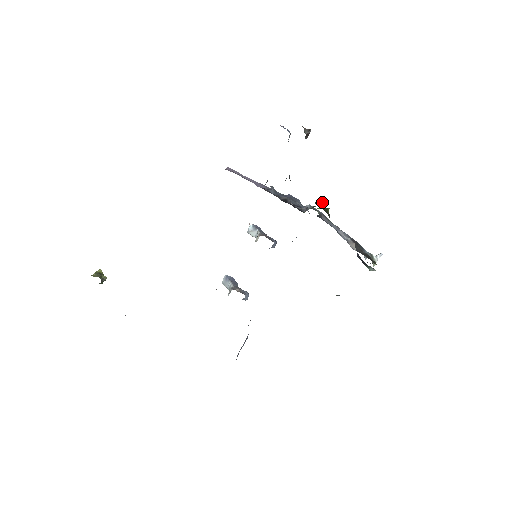
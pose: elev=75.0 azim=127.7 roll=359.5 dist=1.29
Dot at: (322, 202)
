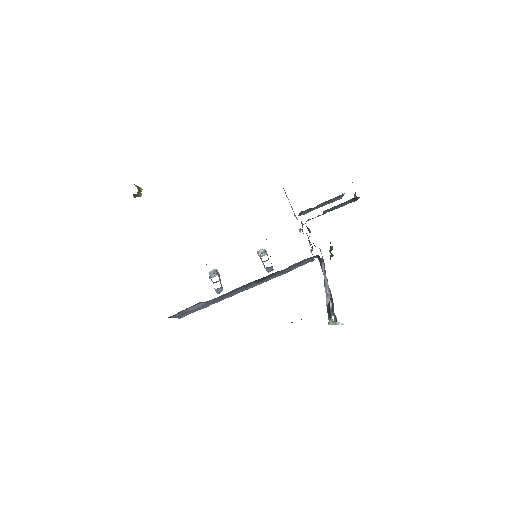
Dot at: (332, 247)
